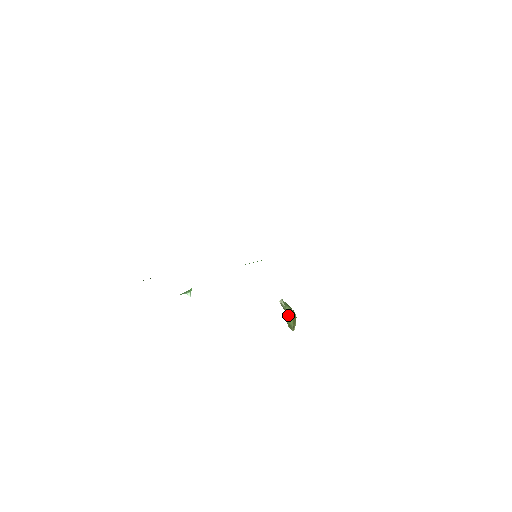
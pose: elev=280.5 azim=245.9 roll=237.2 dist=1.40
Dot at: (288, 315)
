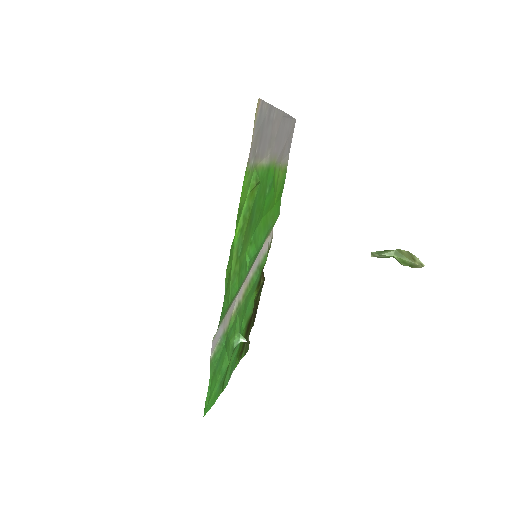
Dot at: (396, 259)
